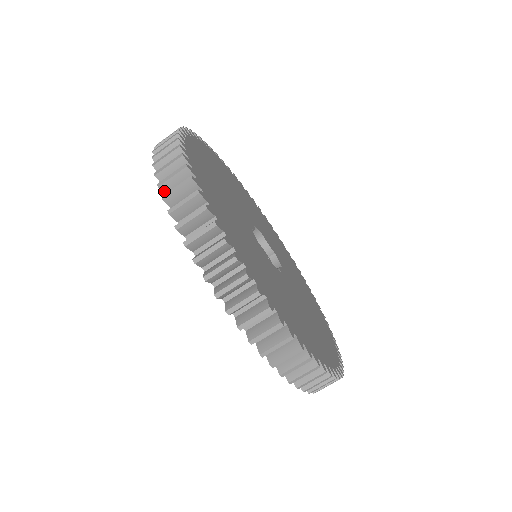
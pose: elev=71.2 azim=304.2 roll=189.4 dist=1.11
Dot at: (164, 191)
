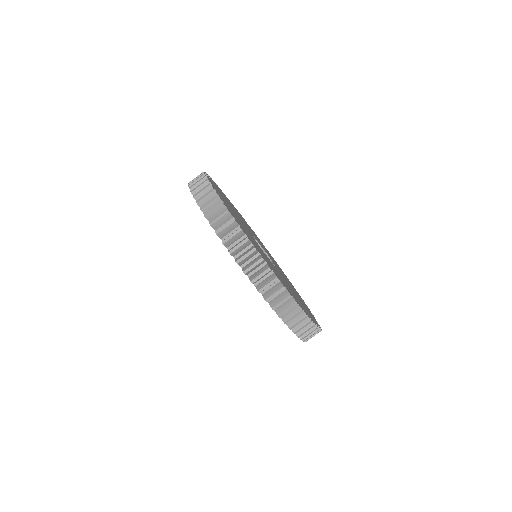
Dot at: (214, 228)
